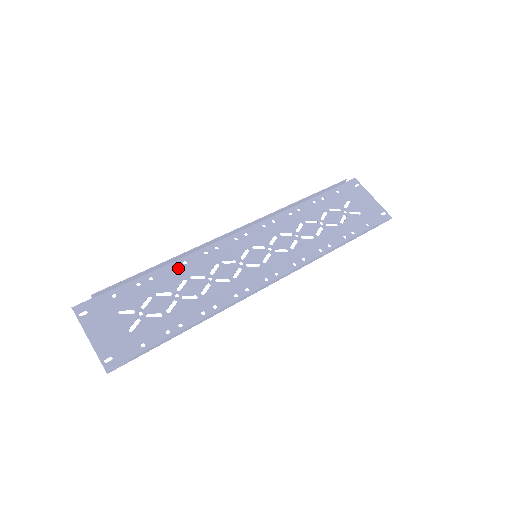
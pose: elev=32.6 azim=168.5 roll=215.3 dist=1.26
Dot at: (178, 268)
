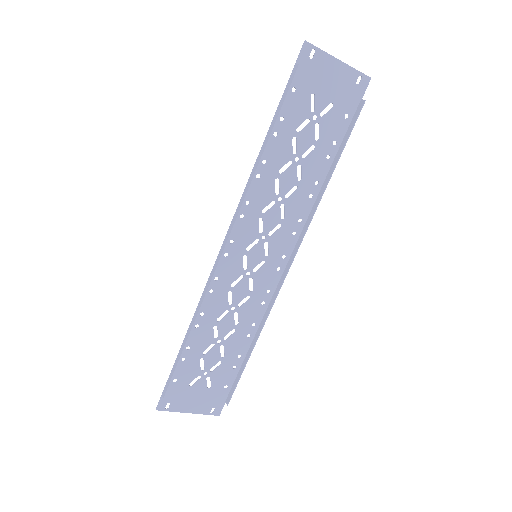
Dot at: (201, 323)
